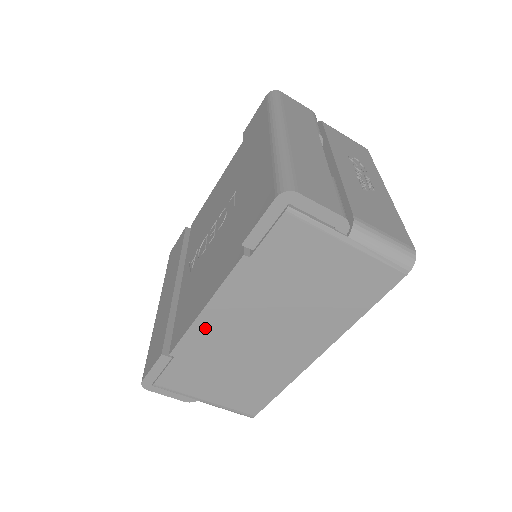
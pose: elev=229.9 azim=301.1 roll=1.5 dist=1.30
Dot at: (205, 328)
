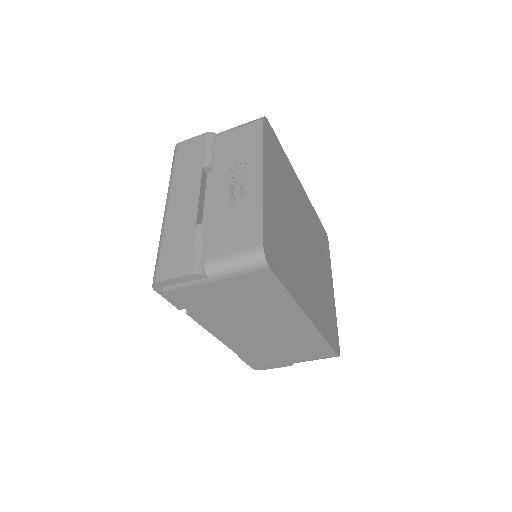
Dot at: (231, 341)
